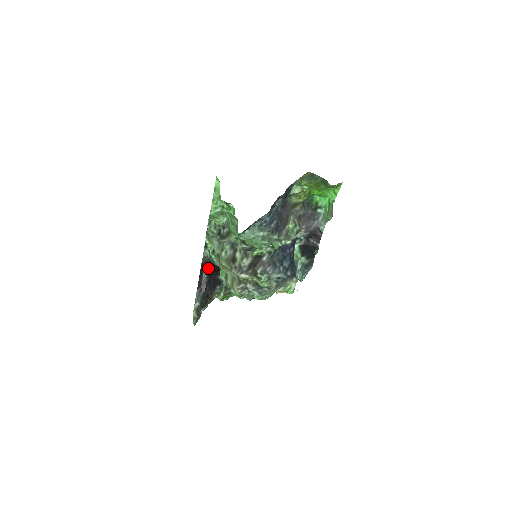
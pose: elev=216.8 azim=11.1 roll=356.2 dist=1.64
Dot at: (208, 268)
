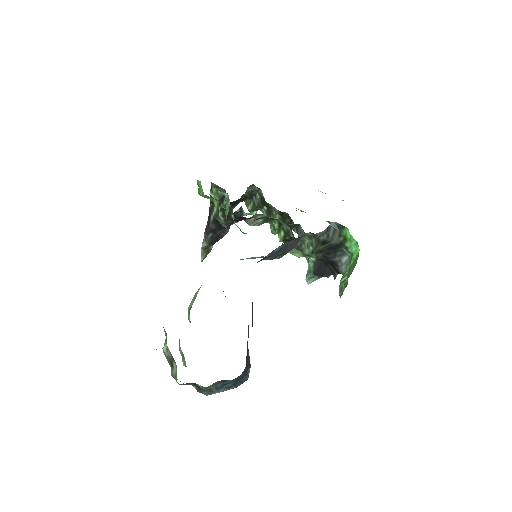
Dot at: (215, 219)
